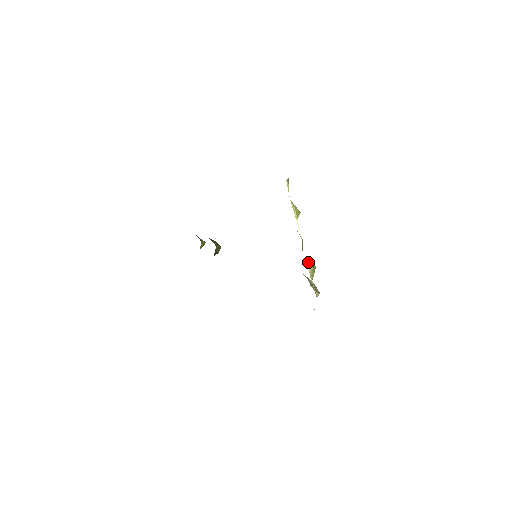
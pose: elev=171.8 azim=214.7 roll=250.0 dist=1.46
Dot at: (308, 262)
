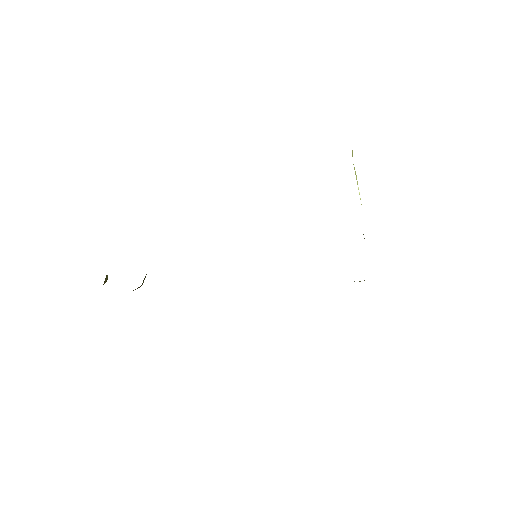
Dot at: (363, 234)
